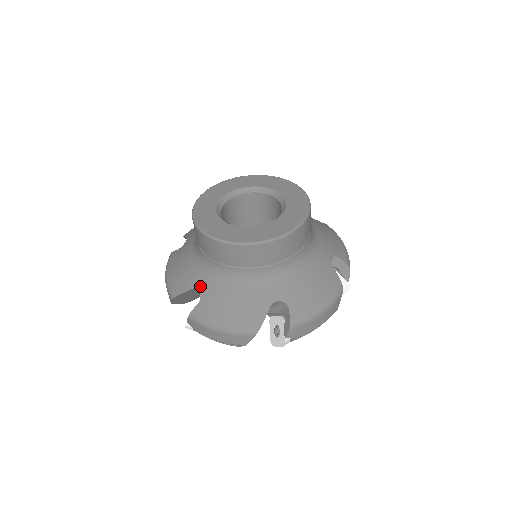
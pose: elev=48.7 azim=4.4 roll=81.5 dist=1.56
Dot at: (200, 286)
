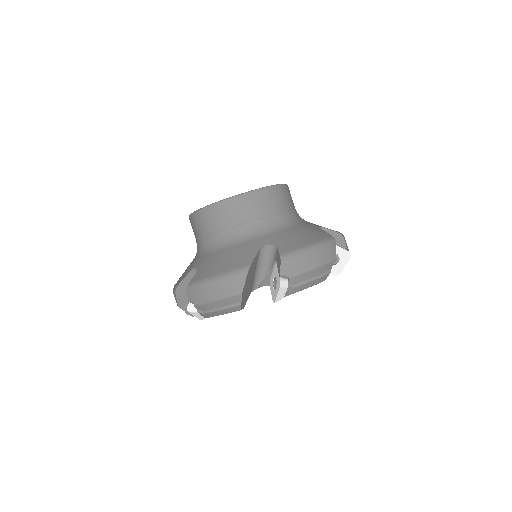
Dot at: (198, 264)
